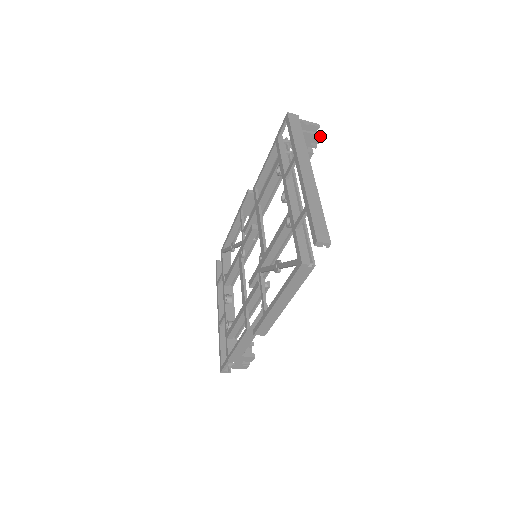
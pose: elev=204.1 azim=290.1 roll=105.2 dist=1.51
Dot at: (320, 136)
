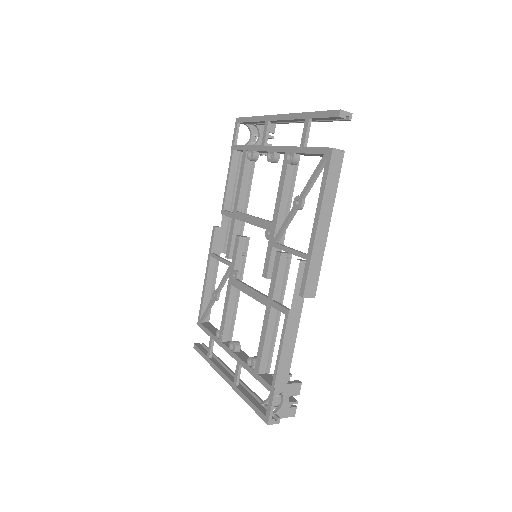
Dot at: (274, 124)
